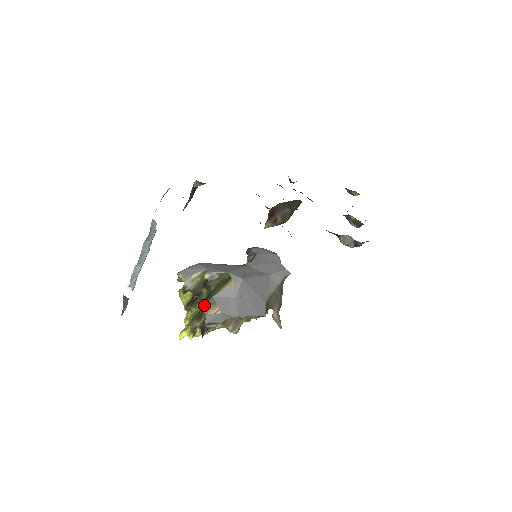
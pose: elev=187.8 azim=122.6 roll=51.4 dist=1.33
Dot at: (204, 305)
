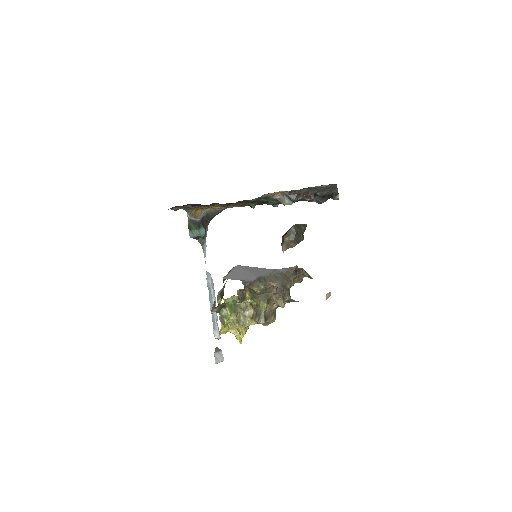
Dot at: occluded
